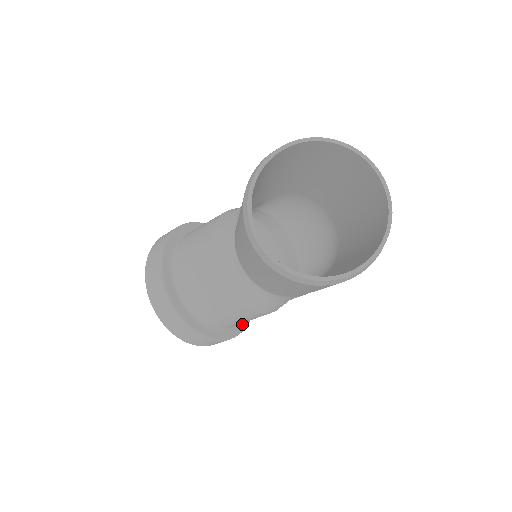
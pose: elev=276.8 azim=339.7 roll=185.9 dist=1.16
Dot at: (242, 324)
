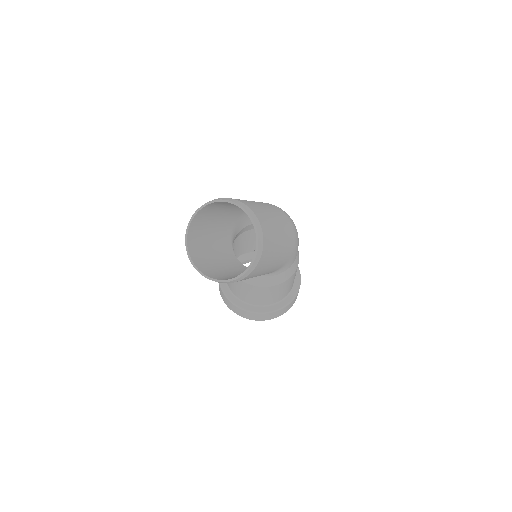
Dot at: (295, 287)
